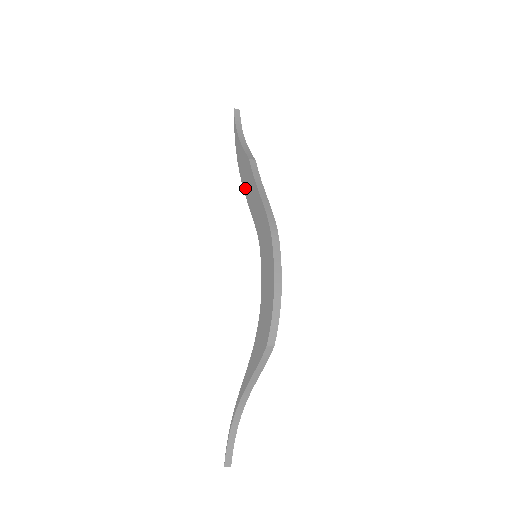
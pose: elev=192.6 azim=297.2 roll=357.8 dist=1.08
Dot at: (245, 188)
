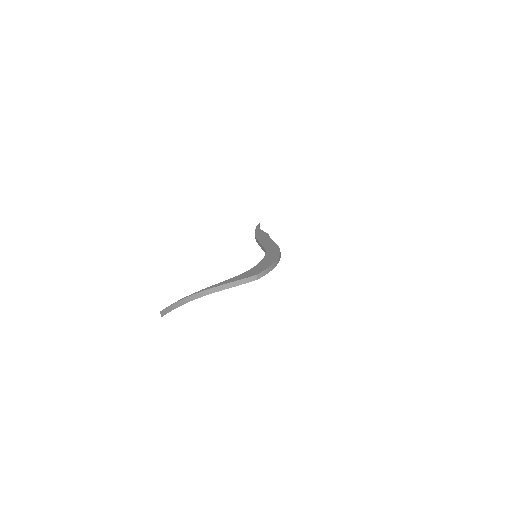
Dot at: (259, 239)
